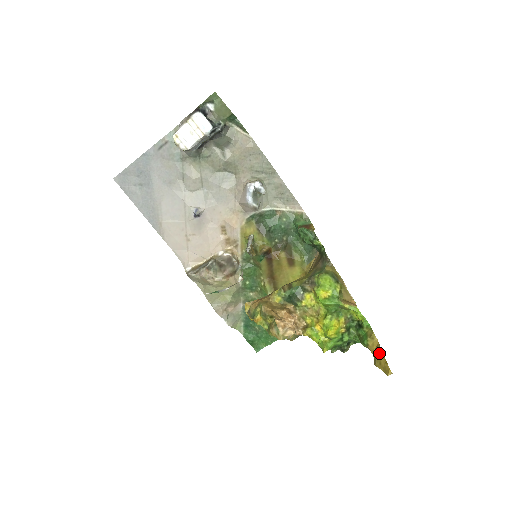
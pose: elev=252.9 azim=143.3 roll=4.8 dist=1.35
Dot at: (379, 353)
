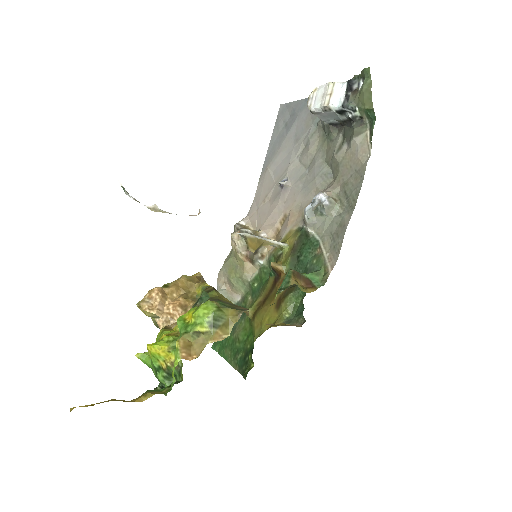
Dot at: (113, 399)
